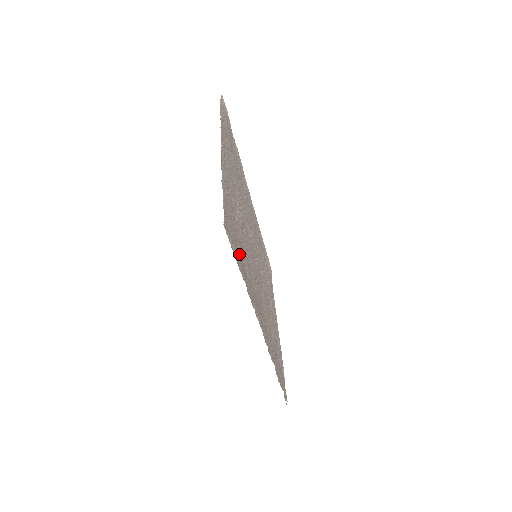
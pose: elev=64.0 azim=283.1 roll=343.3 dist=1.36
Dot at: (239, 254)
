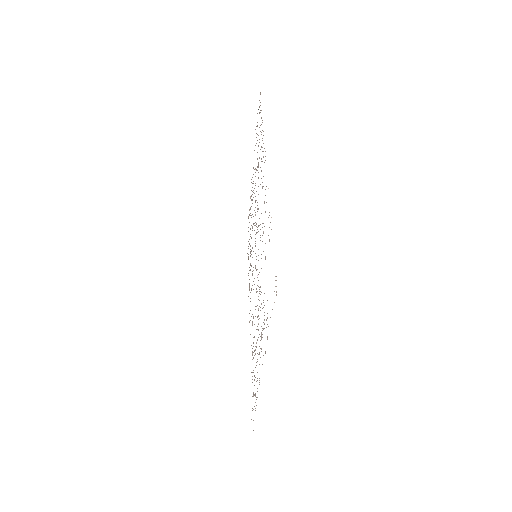
Dot at: occluded
